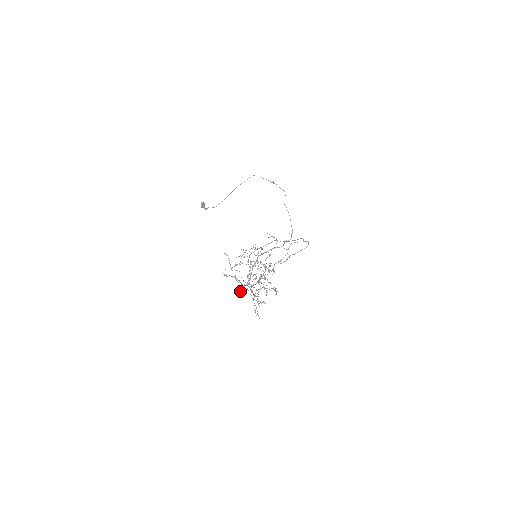
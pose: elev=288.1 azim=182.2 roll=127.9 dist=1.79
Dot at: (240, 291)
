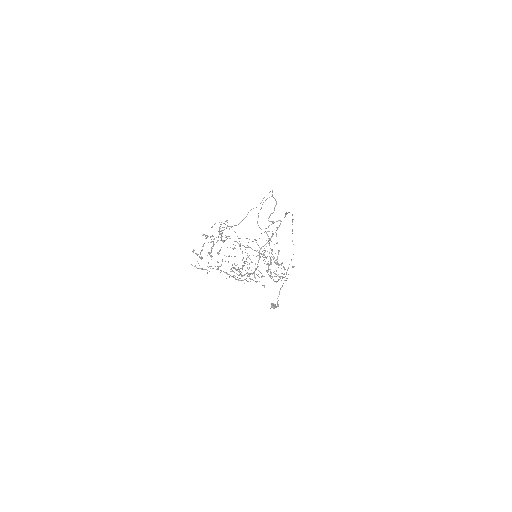
Dot at: (209, 266)
